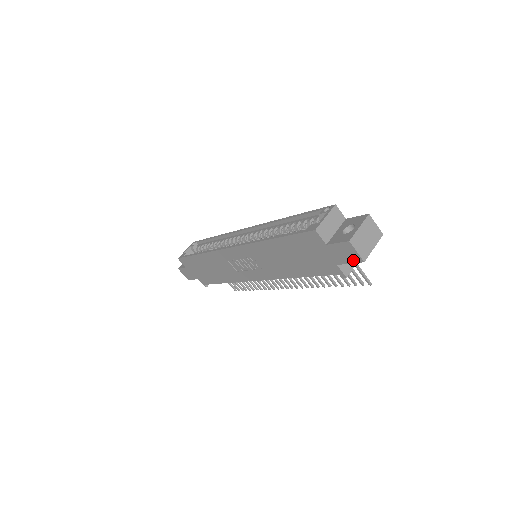
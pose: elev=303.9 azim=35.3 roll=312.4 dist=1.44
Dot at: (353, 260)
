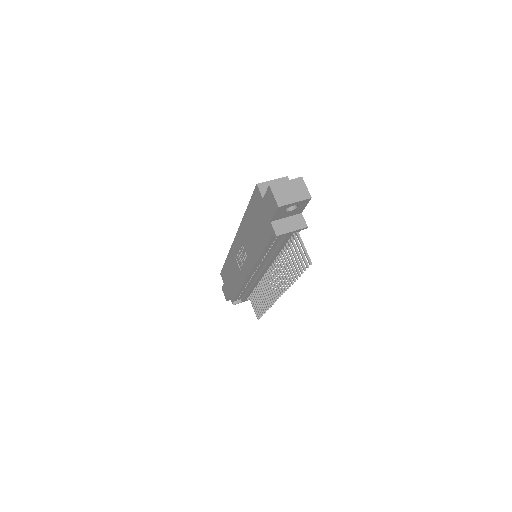
Dot at: (274, 209)
